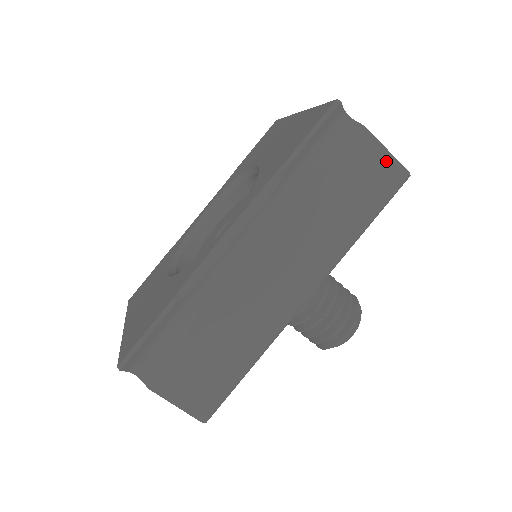
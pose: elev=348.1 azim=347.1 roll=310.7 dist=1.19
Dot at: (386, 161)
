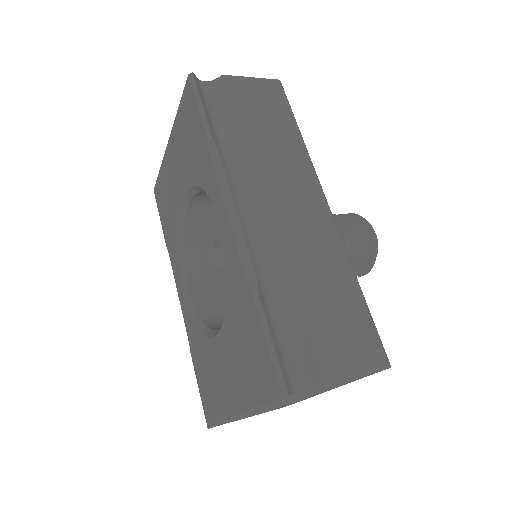
Dot at: (259, 84)
